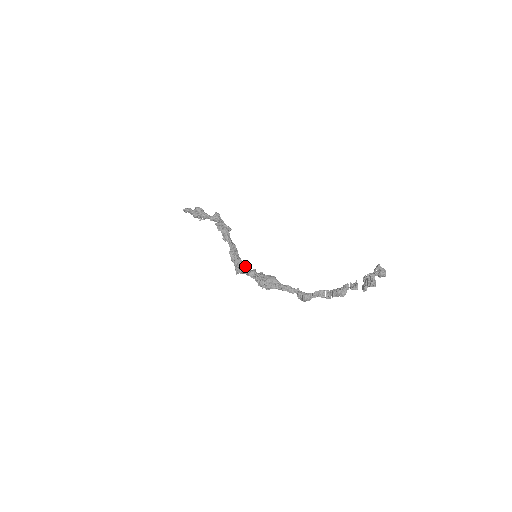
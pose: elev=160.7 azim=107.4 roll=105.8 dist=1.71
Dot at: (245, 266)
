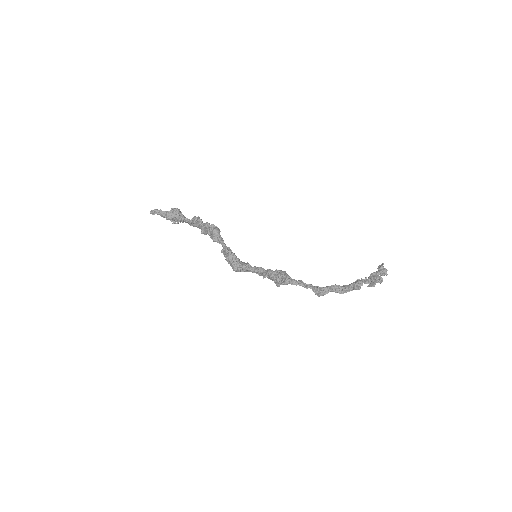
Dot at: occluded
